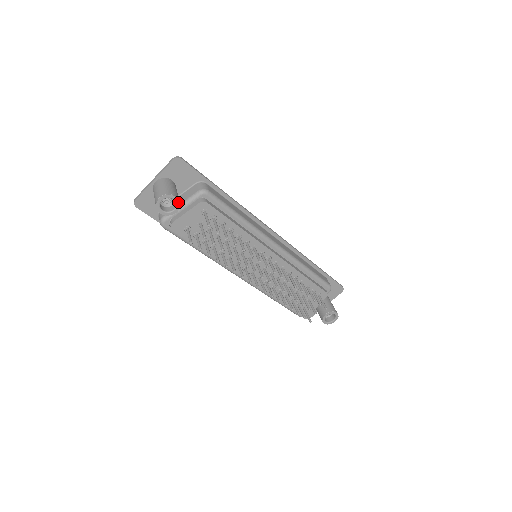
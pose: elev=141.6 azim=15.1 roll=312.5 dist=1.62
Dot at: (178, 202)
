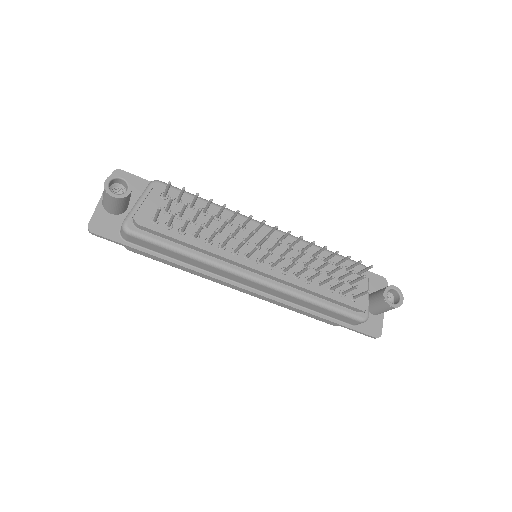
Dot at: (128, 181)
